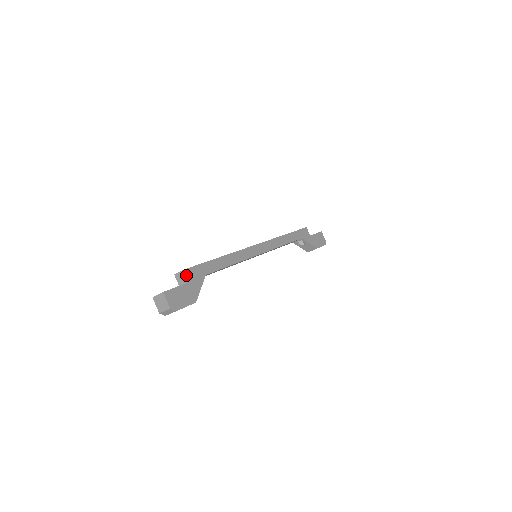
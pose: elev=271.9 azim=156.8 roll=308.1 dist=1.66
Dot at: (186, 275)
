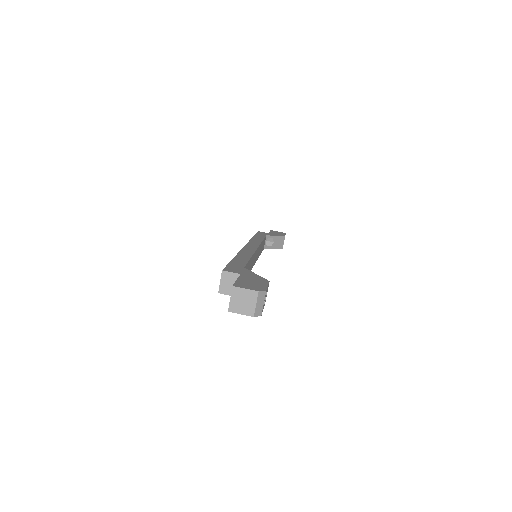
Dot at: (230, 274)
